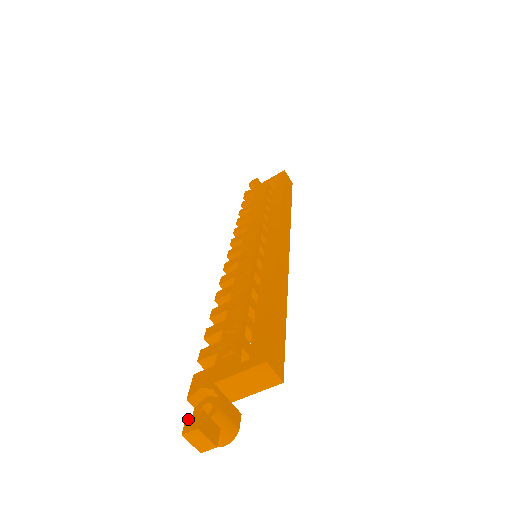
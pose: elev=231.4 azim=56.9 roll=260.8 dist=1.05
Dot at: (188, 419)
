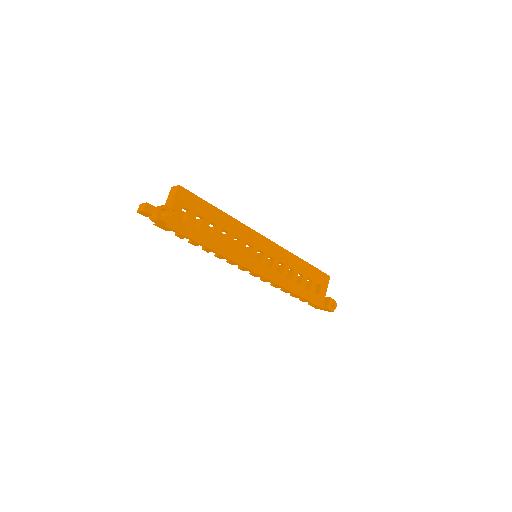
Dot at: (144, 214)
